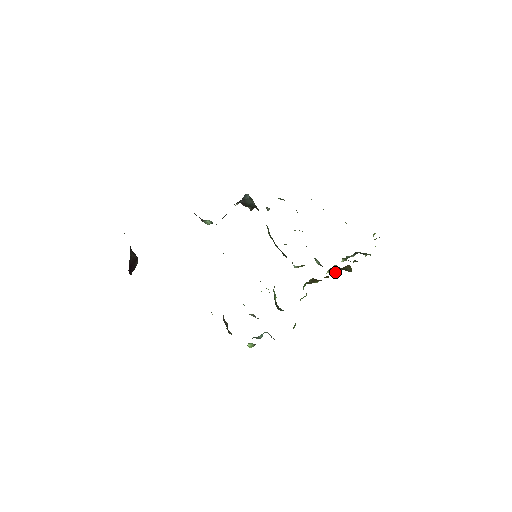
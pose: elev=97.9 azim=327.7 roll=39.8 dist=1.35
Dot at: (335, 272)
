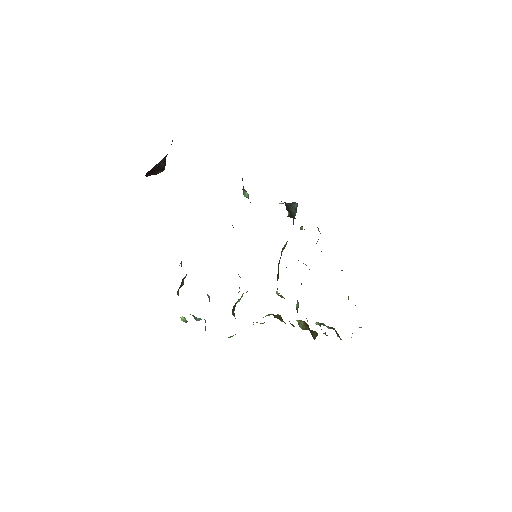
Dot at: (302, 326)
